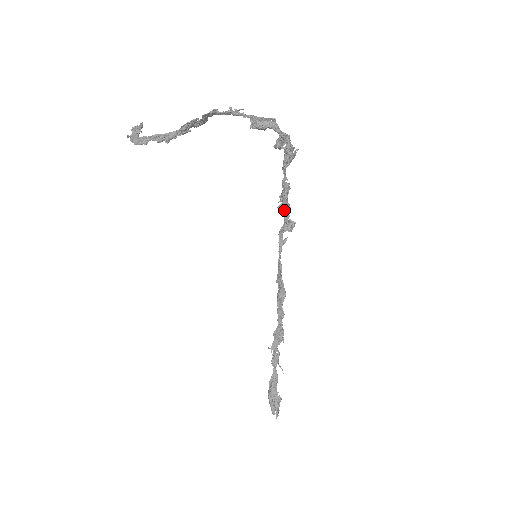
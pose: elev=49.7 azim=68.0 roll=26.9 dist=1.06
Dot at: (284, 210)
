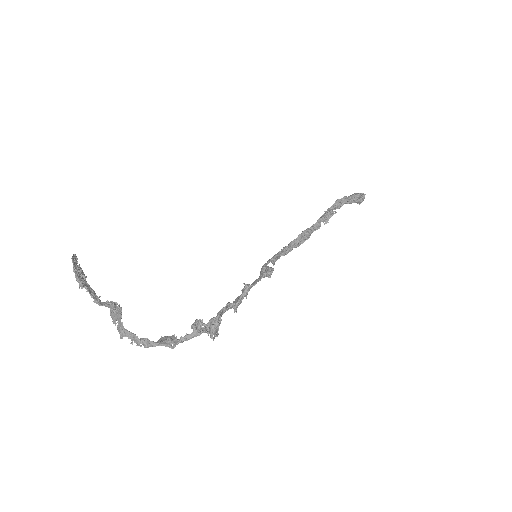
Dot at: (250, 288)
